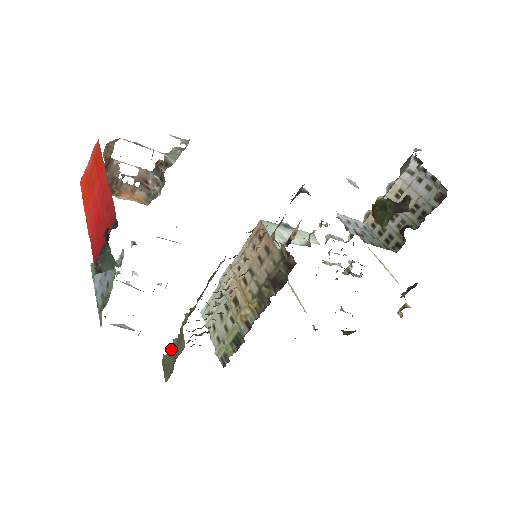
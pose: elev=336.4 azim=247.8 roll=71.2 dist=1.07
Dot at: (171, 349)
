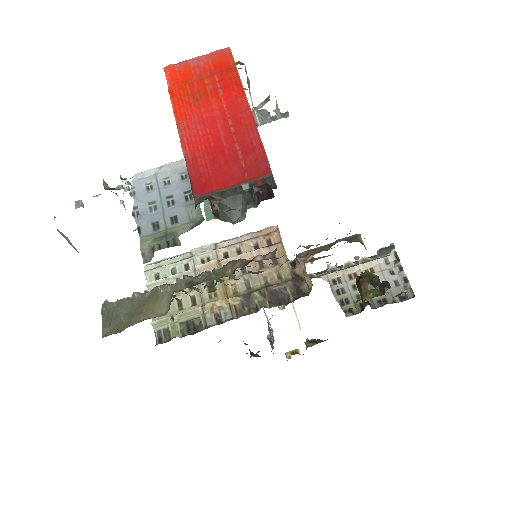
Dot at: (126, 301)
